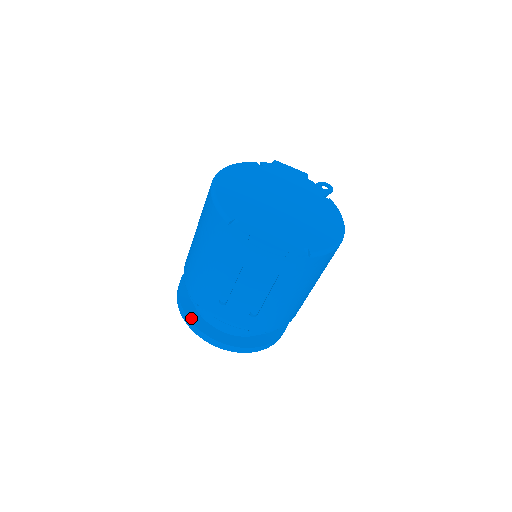
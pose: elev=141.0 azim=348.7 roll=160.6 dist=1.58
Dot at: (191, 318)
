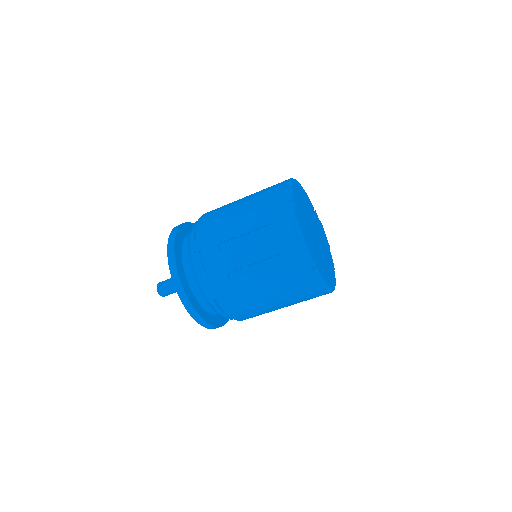
Dot at: (176, 244)
